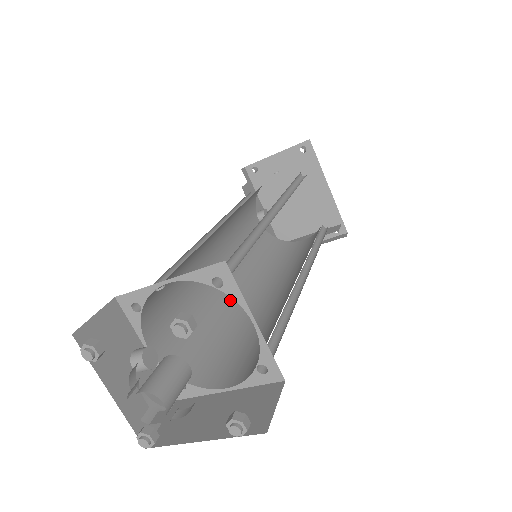
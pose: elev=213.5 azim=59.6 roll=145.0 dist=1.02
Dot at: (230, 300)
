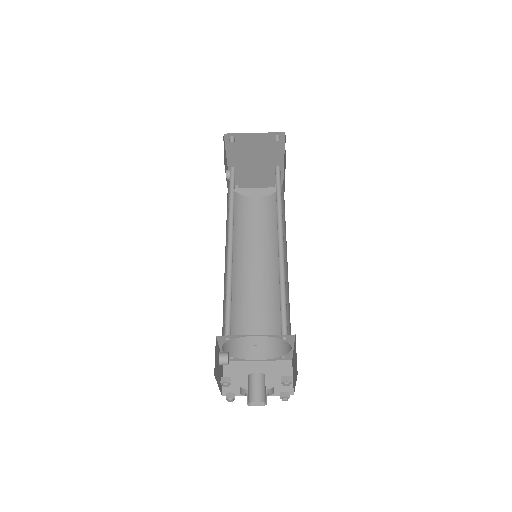
Dot at: (233, 279)
